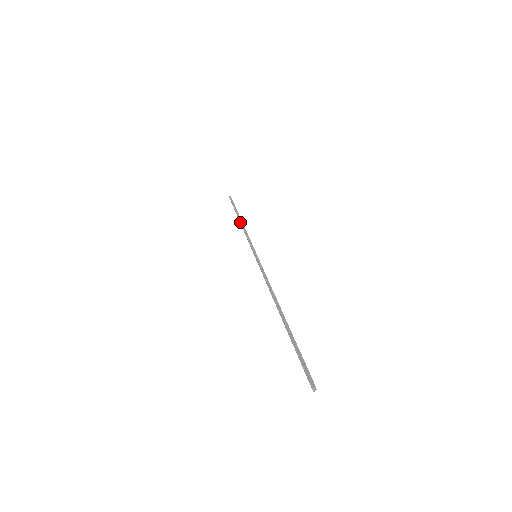
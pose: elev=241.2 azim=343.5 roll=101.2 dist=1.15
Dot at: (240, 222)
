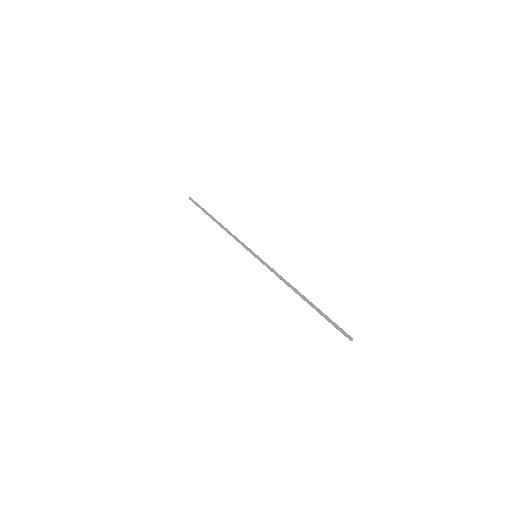
Dot at: (222, 225)
